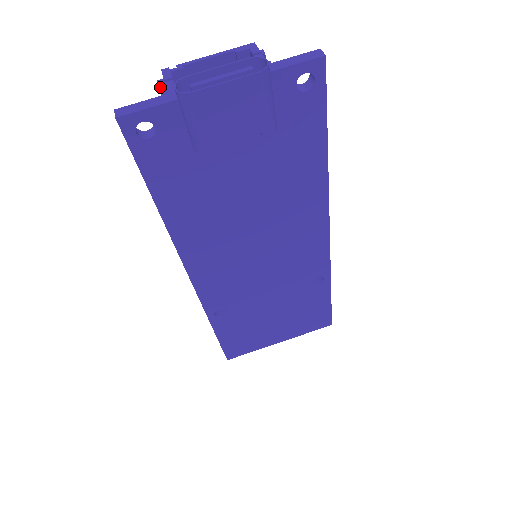
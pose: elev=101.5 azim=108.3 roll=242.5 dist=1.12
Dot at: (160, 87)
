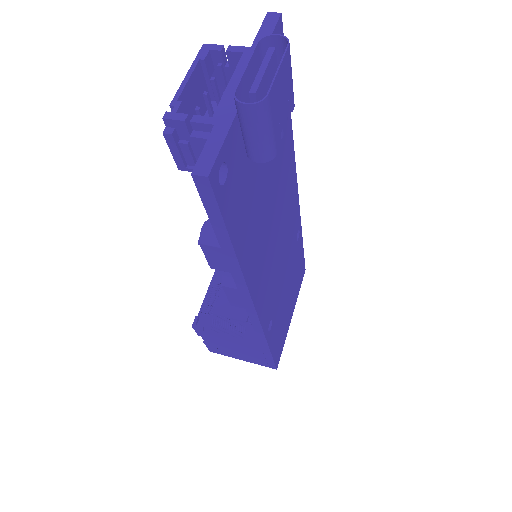
Dot at: (173, 136)
